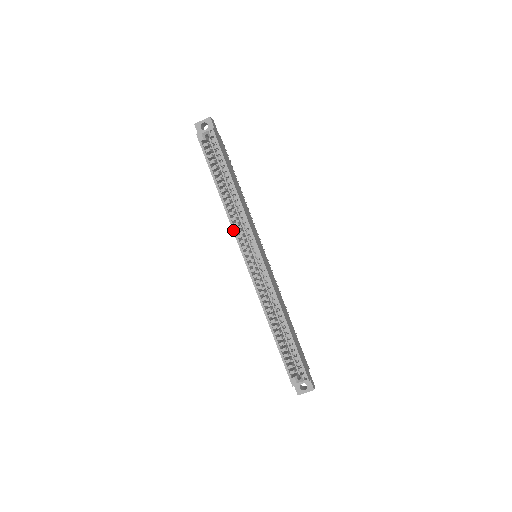
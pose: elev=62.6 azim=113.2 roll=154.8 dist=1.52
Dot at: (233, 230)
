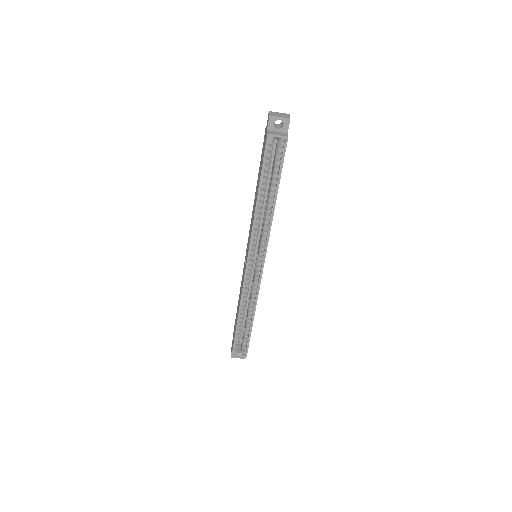
Dot at: (251, 236)
